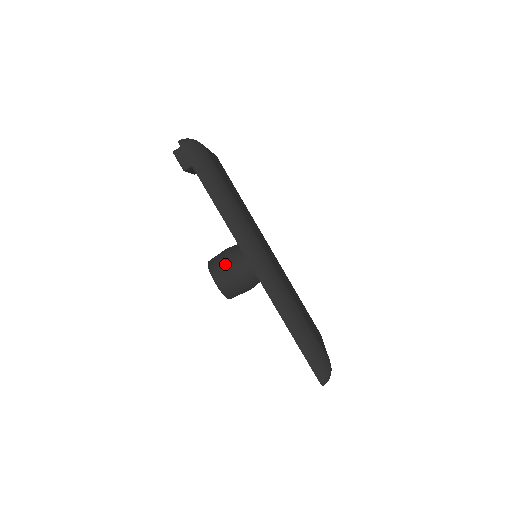
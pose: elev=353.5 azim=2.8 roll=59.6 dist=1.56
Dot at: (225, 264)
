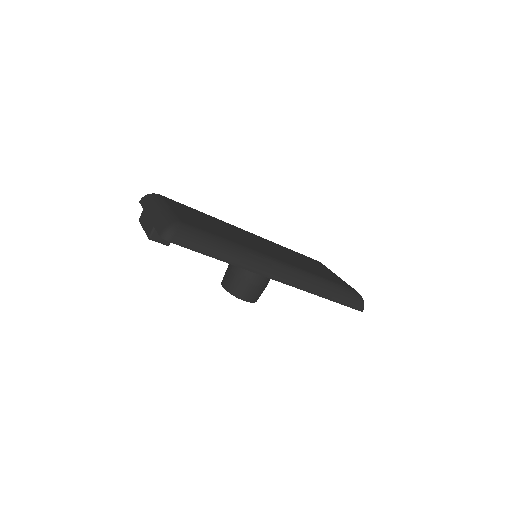
Dot at: (244, 284)
